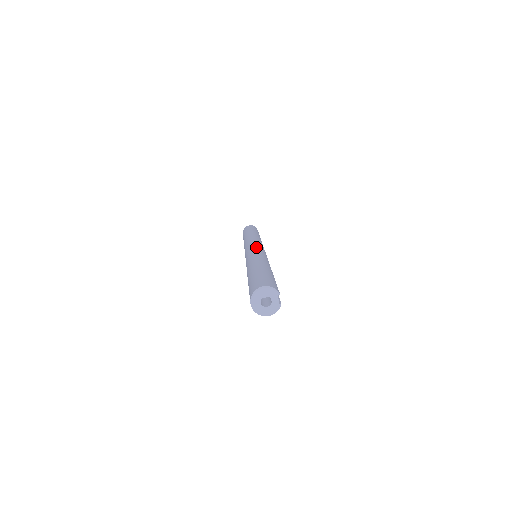
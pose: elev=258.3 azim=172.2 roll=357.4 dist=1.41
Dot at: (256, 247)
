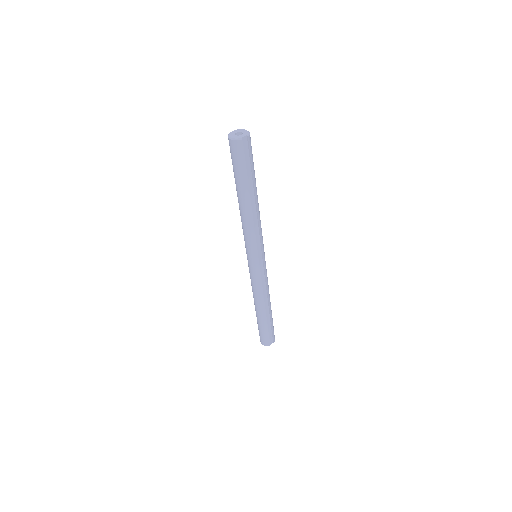
Dot at: occluded
